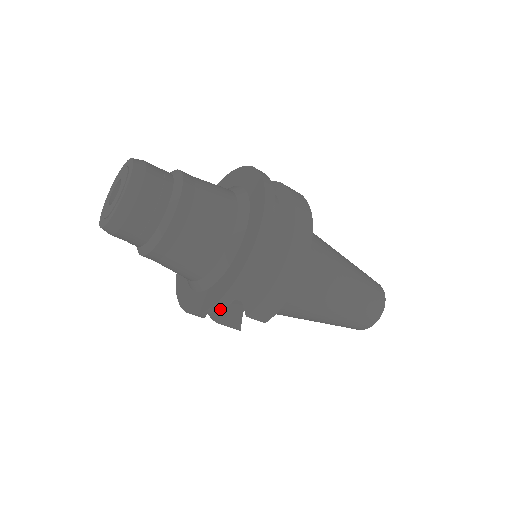
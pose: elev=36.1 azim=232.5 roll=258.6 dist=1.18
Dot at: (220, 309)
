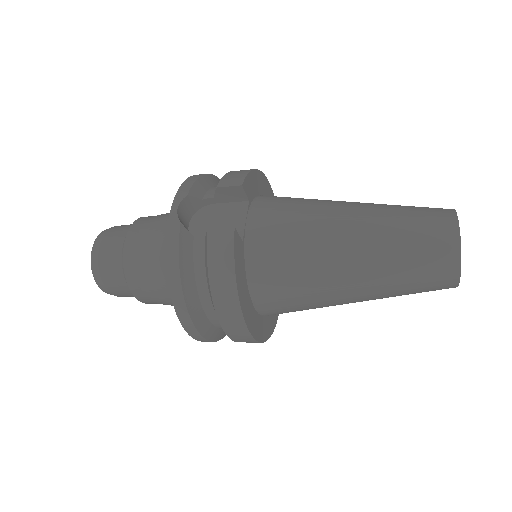
Dot at: occluded
